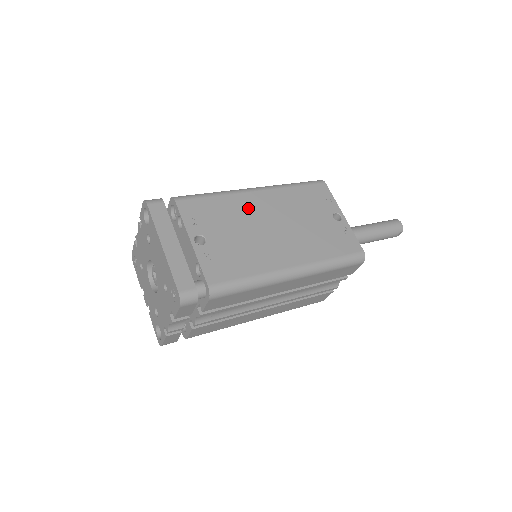
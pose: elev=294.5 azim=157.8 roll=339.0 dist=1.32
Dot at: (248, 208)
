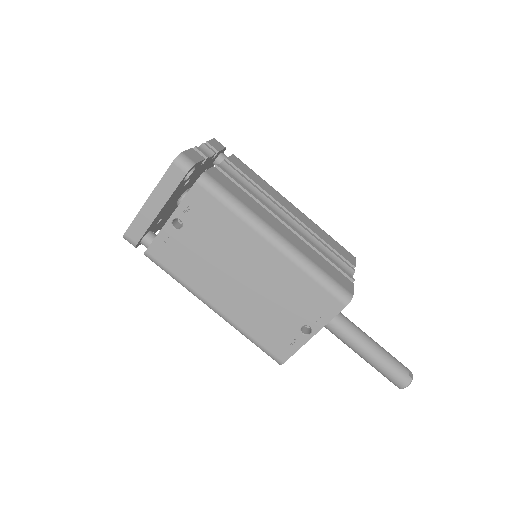
Dot at: (243, 246)
